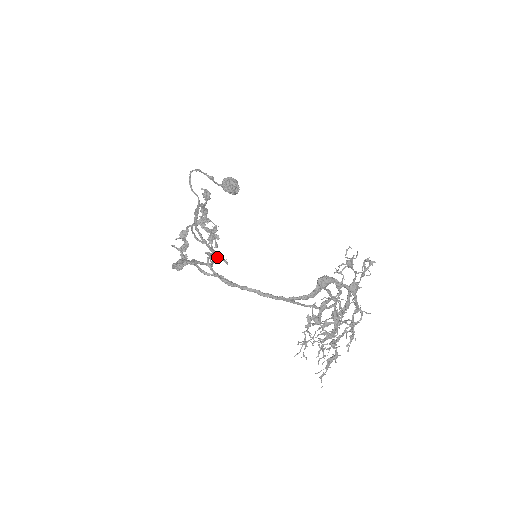
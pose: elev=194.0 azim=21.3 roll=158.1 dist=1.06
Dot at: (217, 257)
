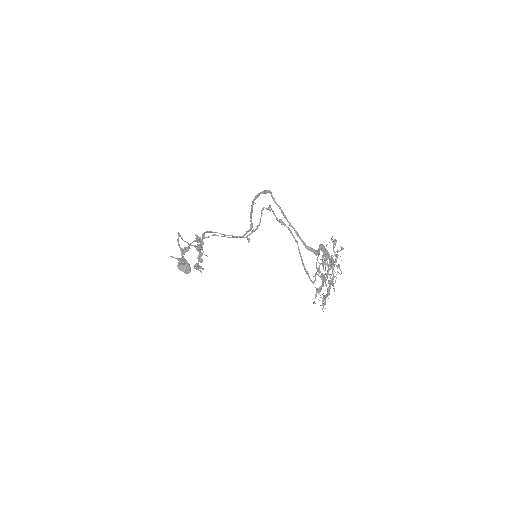
Dot at: occluded
